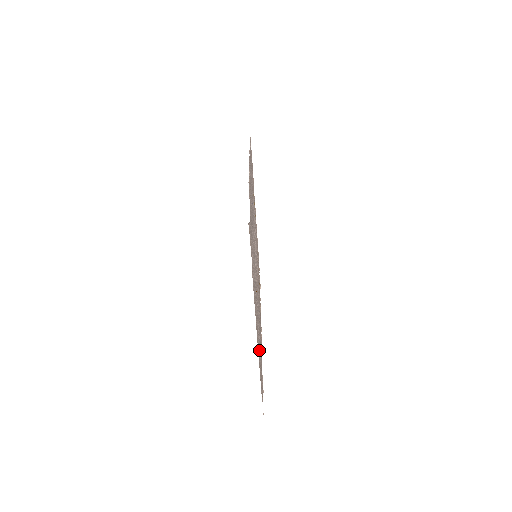
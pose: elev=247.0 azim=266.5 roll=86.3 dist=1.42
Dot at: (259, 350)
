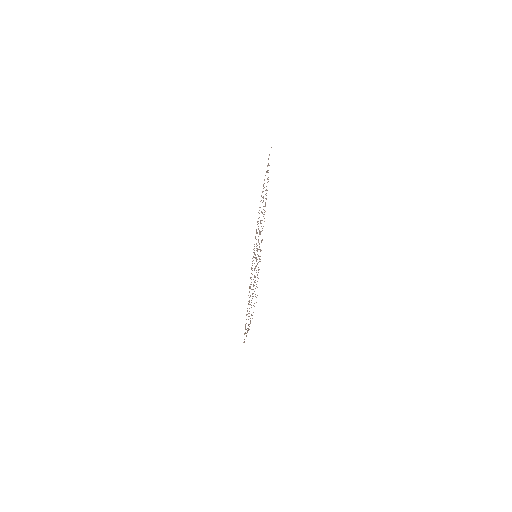
Dot at: occluded
